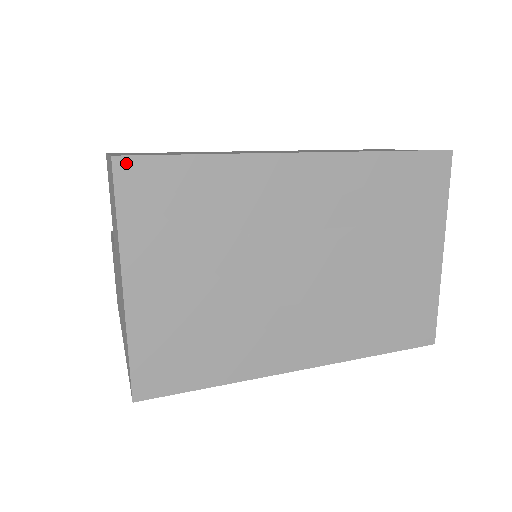
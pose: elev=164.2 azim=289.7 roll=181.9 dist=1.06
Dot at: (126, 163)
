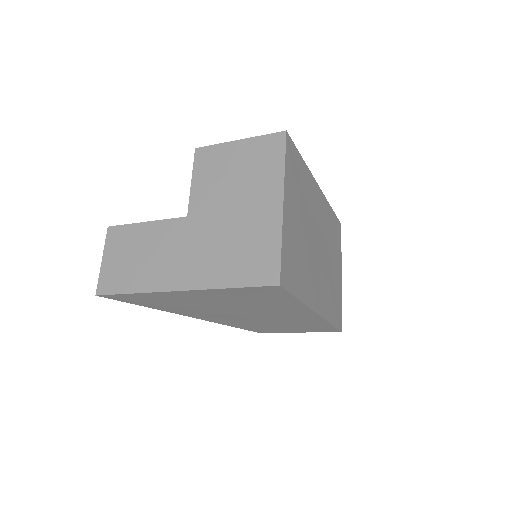
Dot at: (289, 139)
